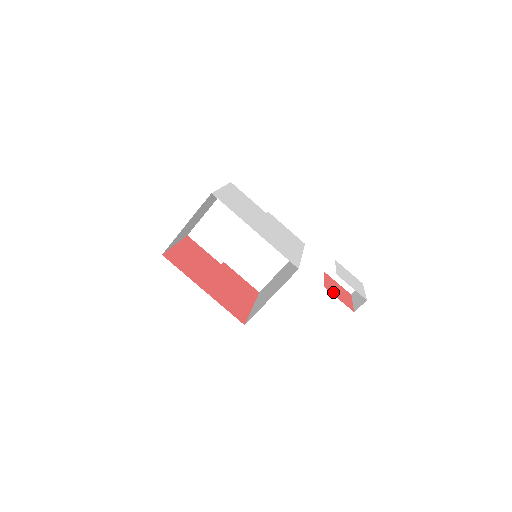
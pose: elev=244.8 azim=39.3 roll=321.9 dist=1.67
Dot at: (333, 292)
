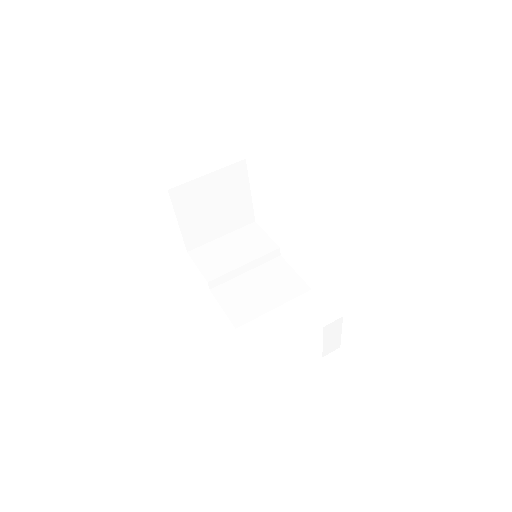
Dot at: occluded
